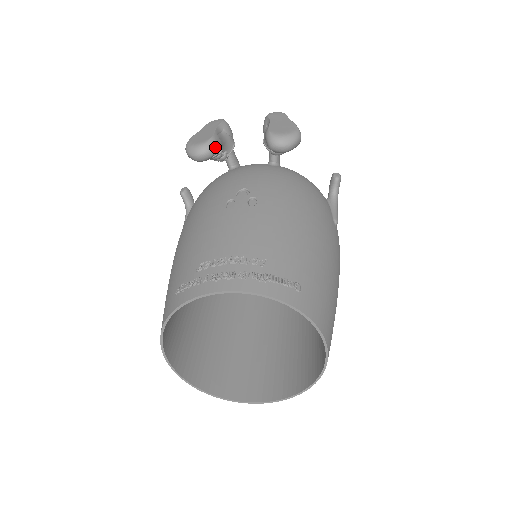
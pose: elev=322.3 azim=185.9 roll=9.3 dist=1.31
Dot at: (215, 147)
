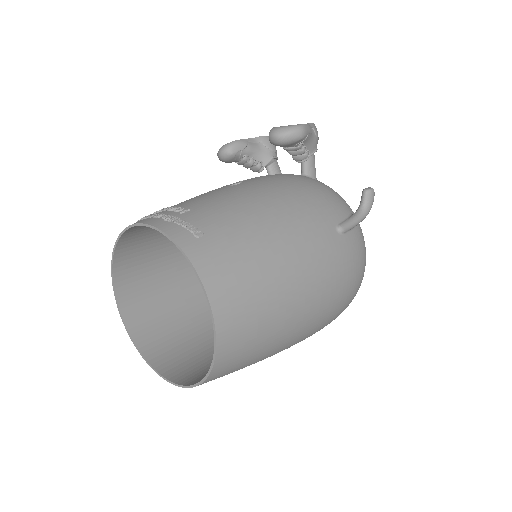
Dot at: (236, 148)
